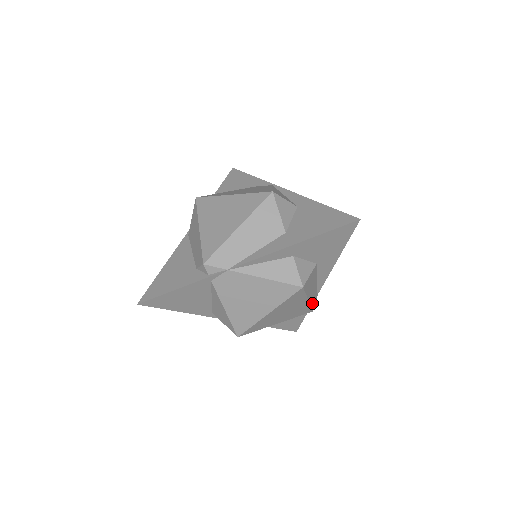
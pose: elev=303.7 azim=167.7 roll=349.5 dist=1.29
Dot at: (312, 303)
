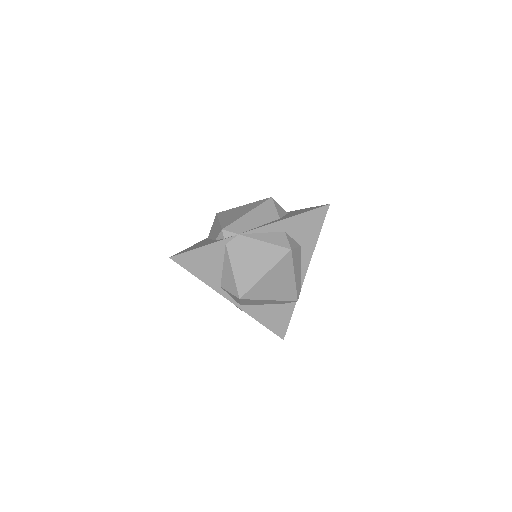
Dot at: (297, 288)
